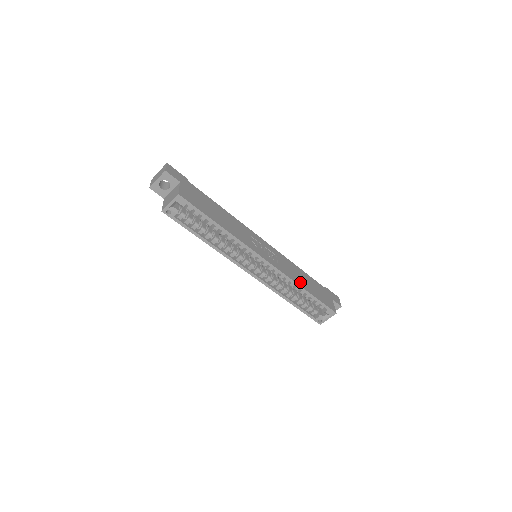
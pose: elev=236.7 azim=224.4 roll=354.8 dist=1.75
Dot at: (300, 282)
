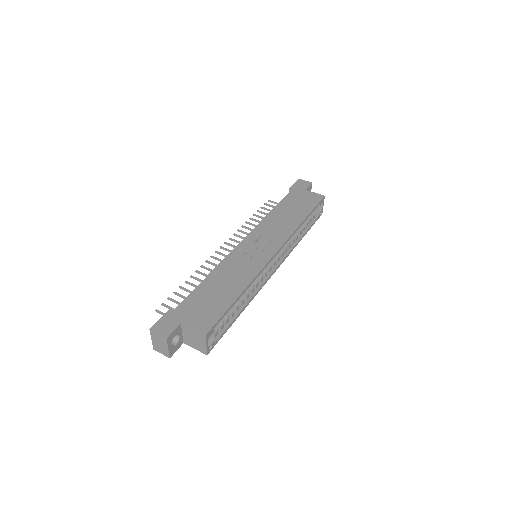
Dot at: (294, 222)
